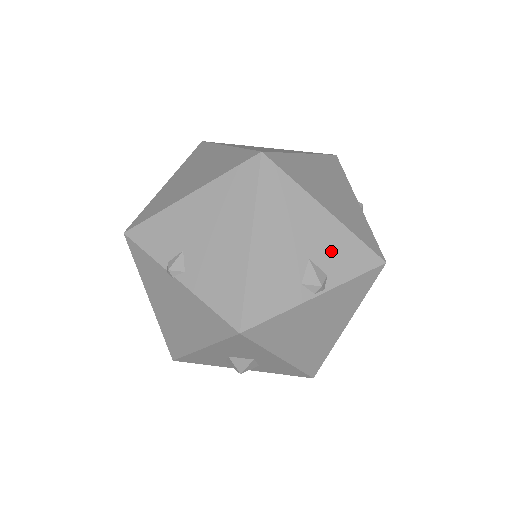
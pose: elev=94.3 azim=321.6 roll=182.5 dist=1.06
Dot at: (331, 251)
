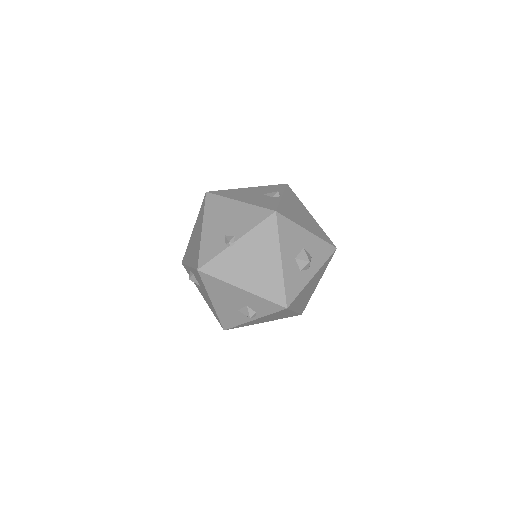
Dot at: (266, 190)
